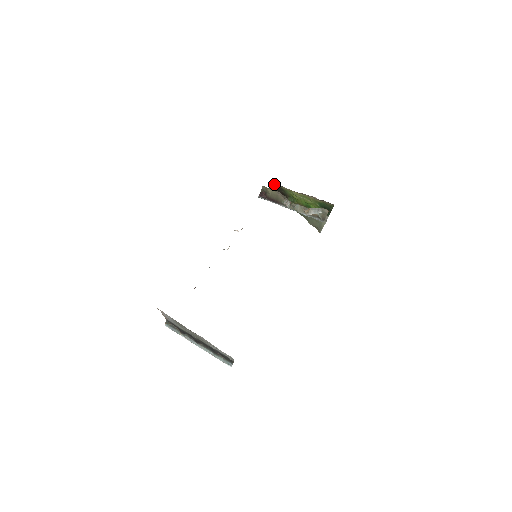
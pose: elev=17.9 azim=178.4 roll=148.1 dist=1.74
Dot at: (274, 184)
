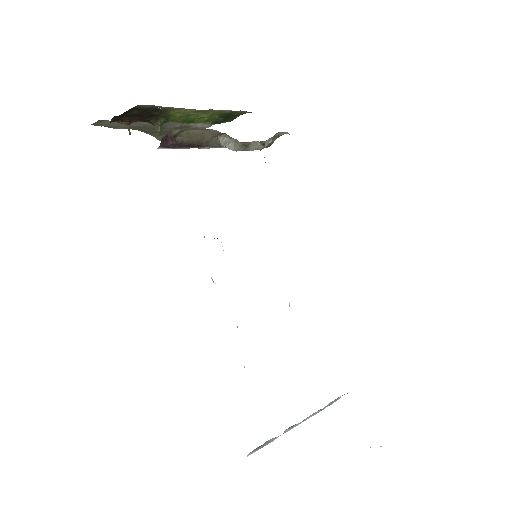
Dot at: (148, 106)
